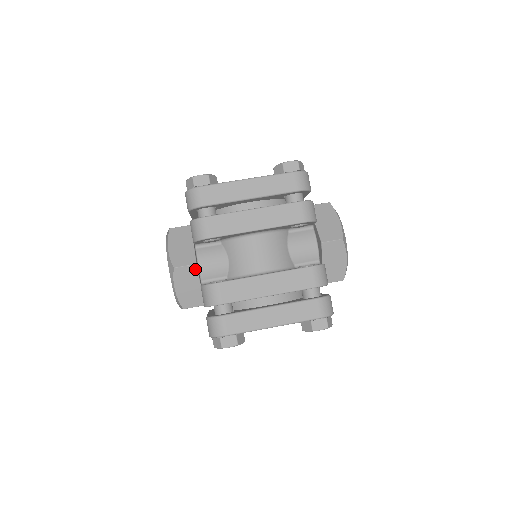
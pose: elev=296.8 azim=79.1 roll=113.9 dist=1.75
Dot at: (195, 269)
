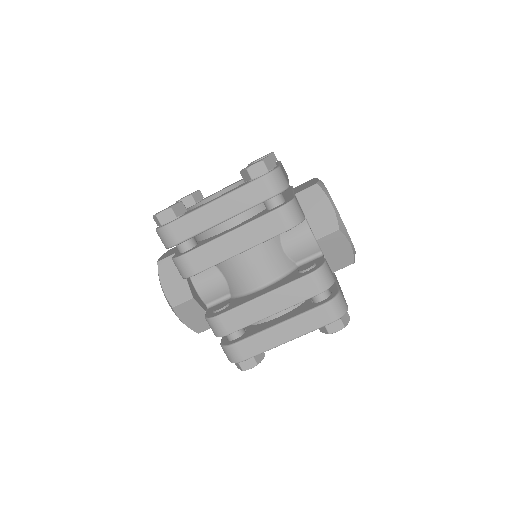
Dot at: (194, 302)
